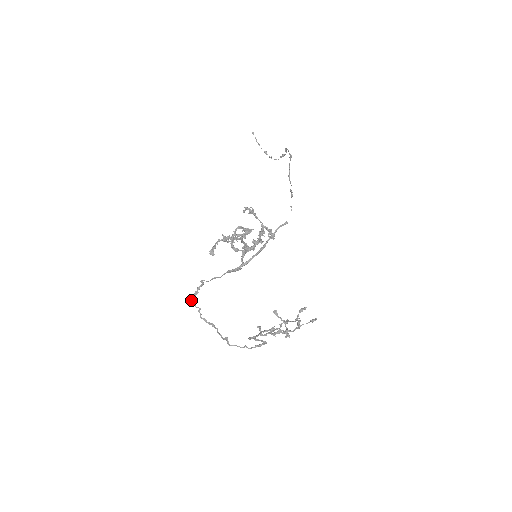
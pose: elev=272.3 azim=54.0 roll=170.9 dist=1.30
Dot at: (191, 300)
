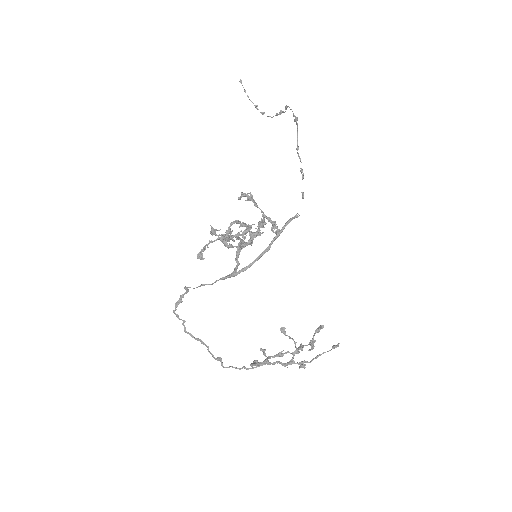
Dot at: occluded
